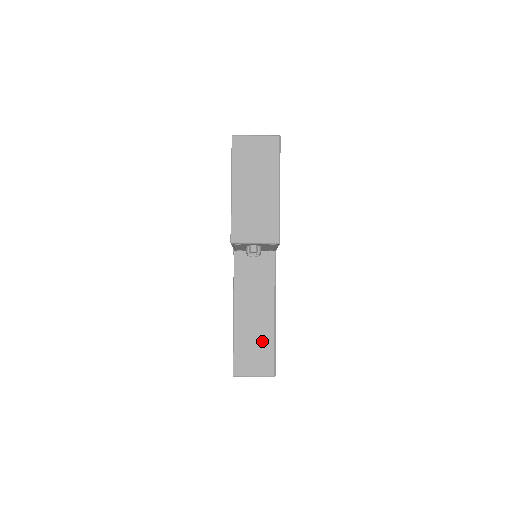
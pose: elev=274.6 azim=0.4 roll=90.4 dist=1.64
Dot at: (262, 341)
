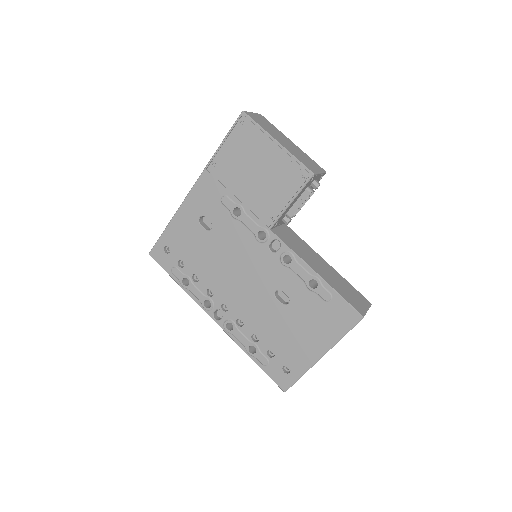
Dot at: (344, 284)
